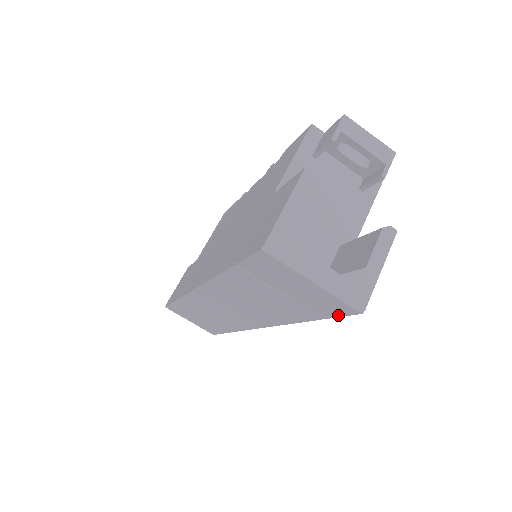
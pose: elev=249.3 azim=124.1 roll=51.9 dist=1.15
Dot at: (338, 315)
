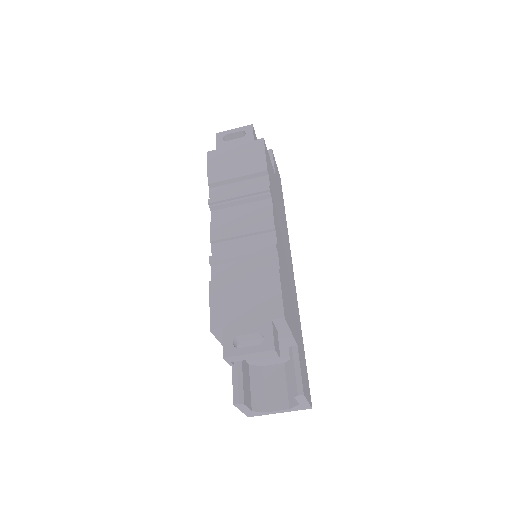
Dot at: occluded
